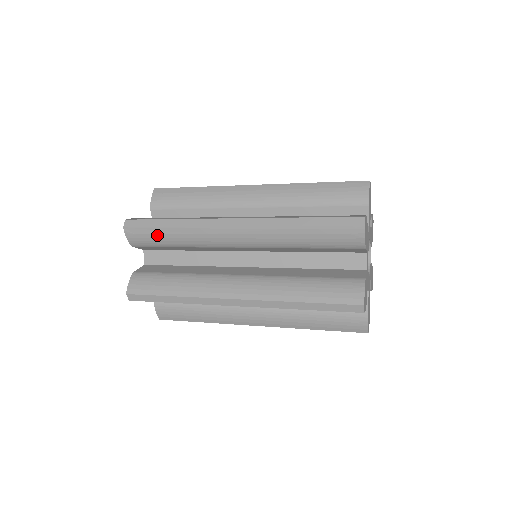
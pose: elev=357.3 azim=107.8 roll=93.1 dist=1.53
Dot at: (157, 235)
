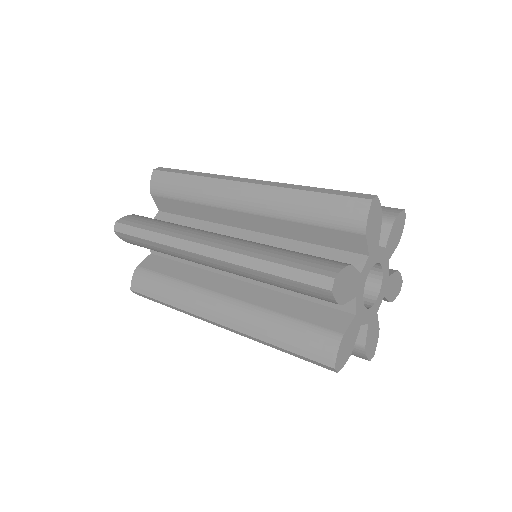
Dot at: (176, 181)
